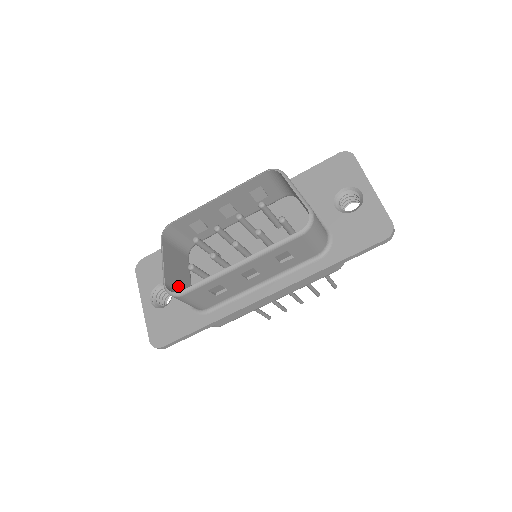
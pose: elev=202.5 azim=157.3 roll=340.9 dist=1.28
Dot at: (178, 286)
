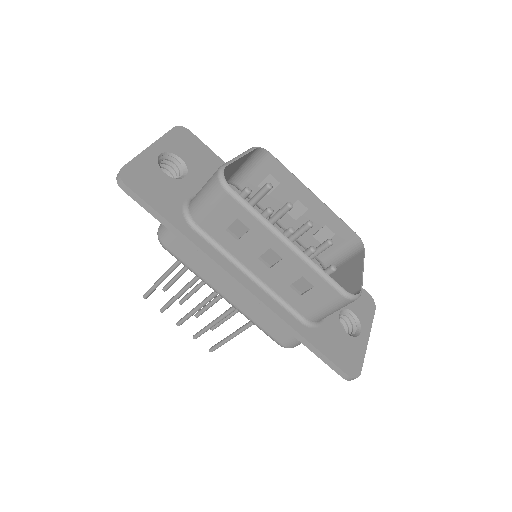
Dot at: occluded
